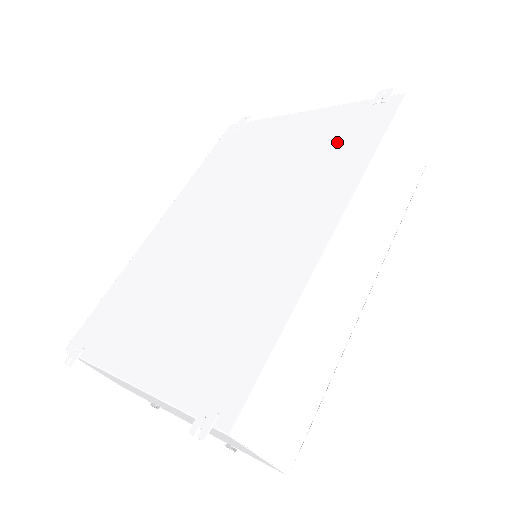
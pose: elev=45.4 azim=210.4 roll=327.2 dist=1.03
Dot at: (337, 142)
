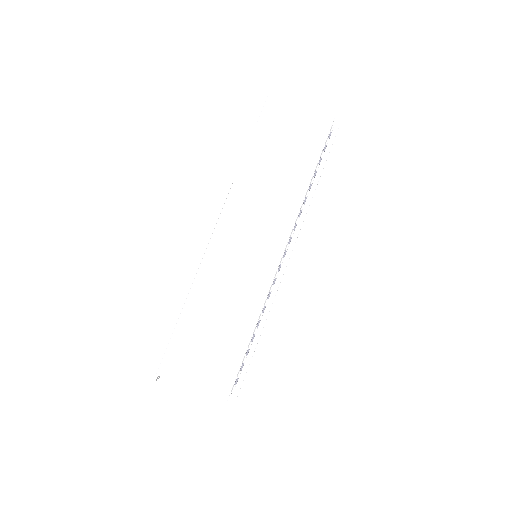
Dot at: occluded
